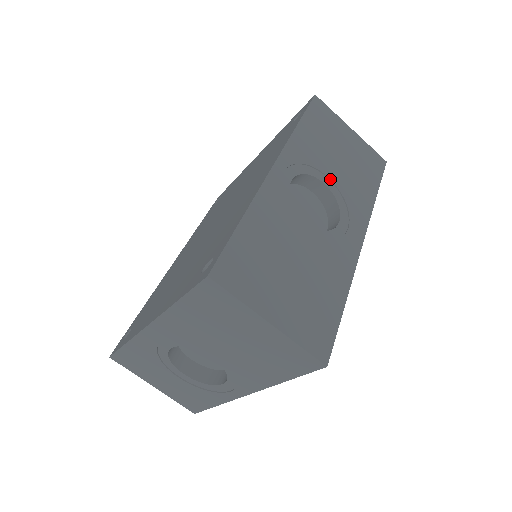
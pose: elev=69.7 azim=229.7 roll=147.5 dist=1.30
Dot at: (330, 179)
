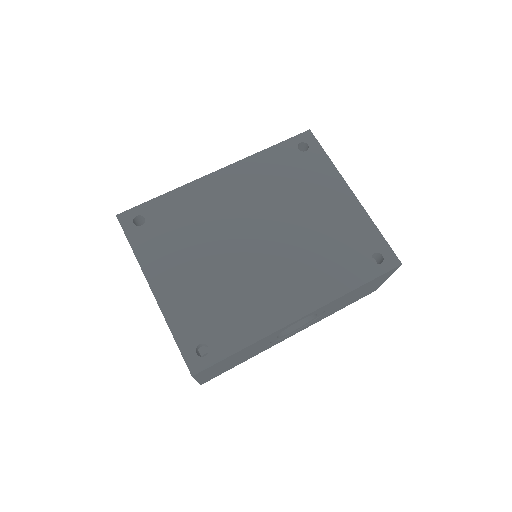
Dot at: occluded
